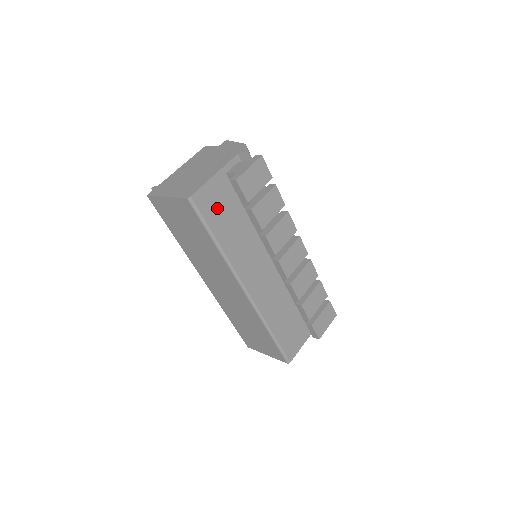
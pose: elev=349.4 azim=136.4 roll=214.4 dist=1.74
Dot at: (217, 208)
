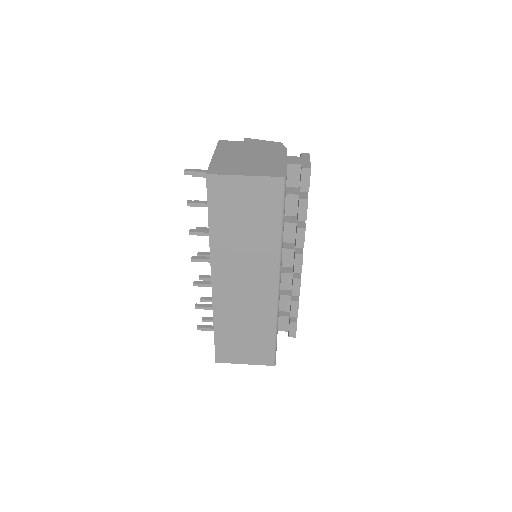
Dot at: occluded
